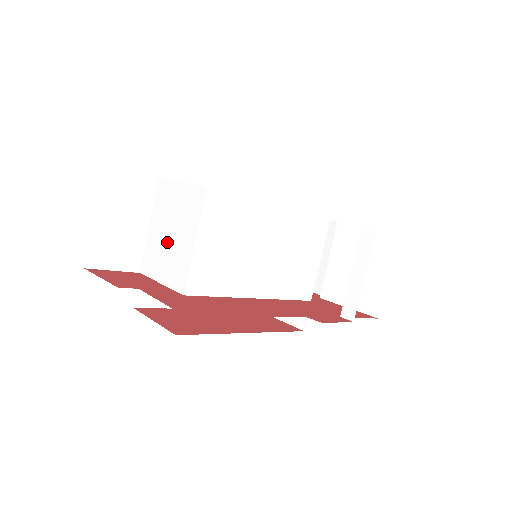
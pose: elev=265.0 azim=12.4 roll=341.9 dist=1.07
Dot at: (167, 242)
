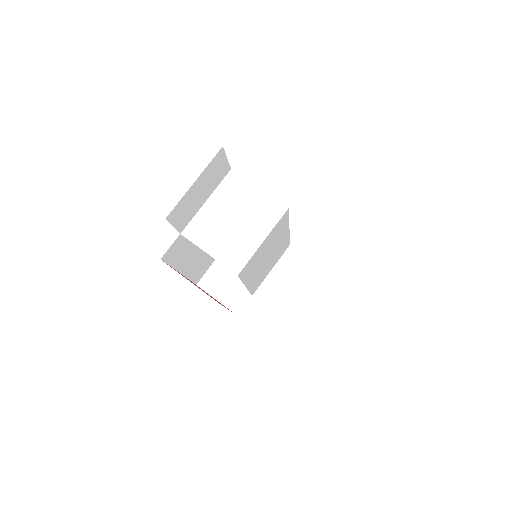
Dot at: (228, 226)
